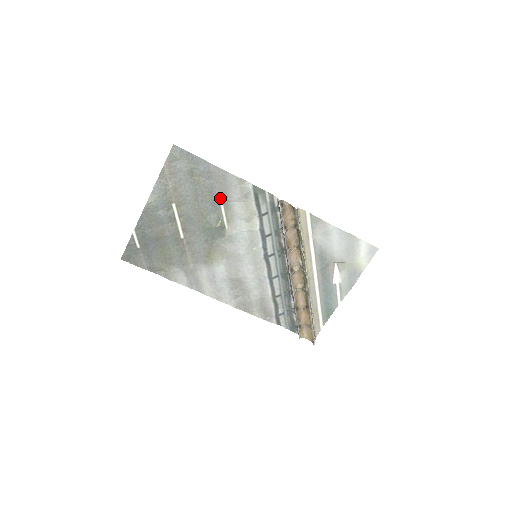
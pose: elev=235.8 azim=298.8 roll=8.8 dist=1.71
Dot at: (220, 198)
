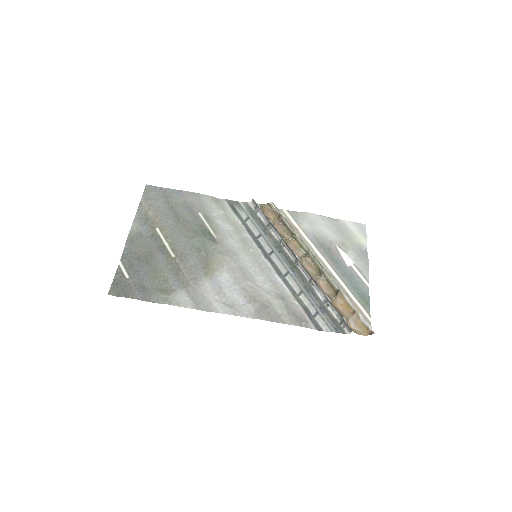
Dot at: (200, 215)
